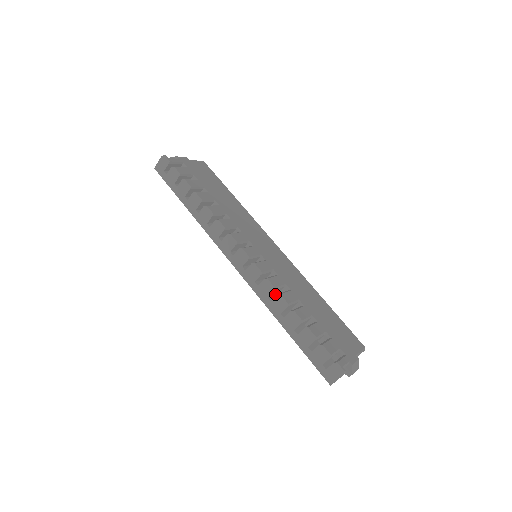
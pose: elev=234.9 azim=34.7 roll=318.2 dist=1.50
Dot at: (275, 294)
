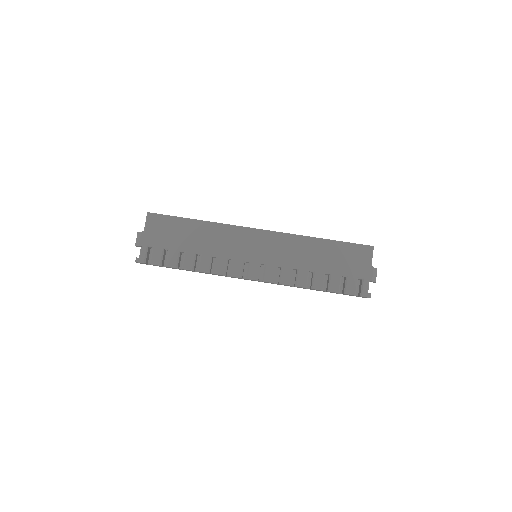
Dot at: occluded
